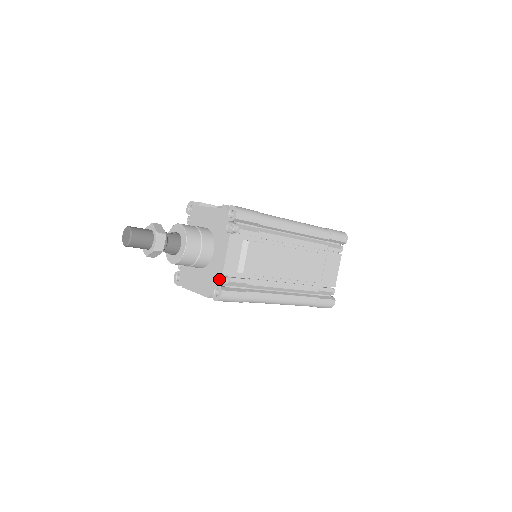
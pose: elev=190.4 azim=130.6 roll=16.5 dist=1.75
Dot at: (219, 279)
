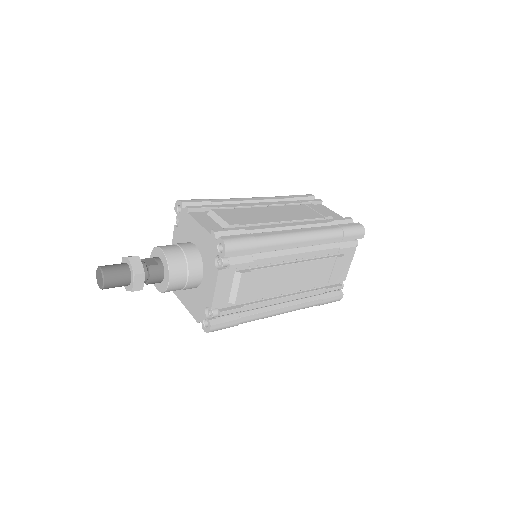
Dot at: (208, 311)
